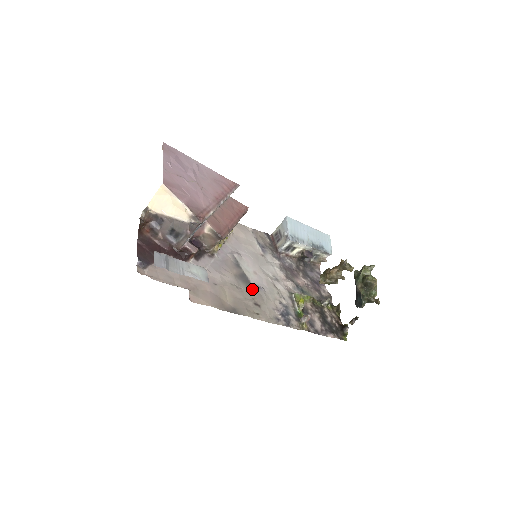
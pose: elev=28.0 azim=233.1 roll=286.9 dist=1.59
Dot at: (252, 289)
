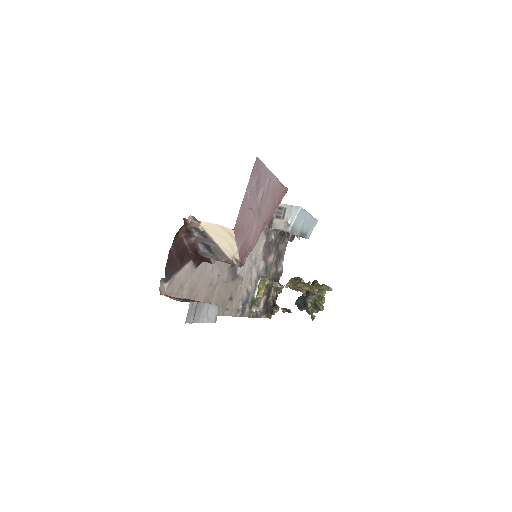
Dot at: (235, 281)
